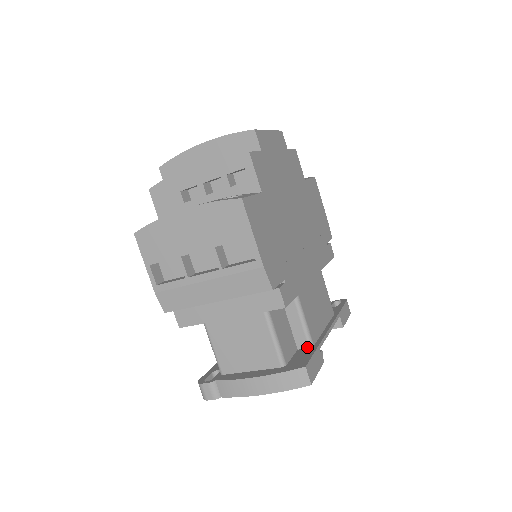
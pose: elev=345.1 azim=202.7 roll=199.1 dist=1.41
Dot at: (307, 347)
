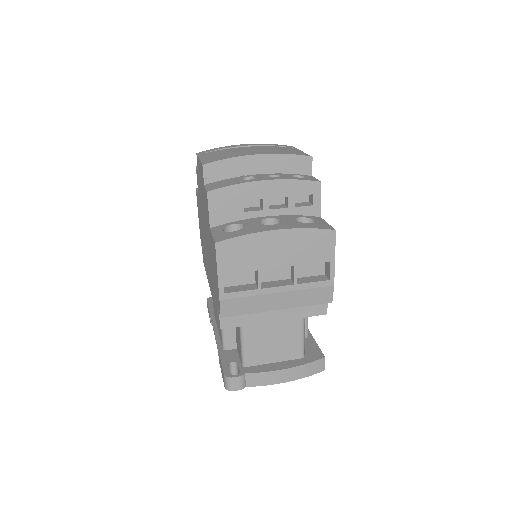
Dot at: (305, 338)
